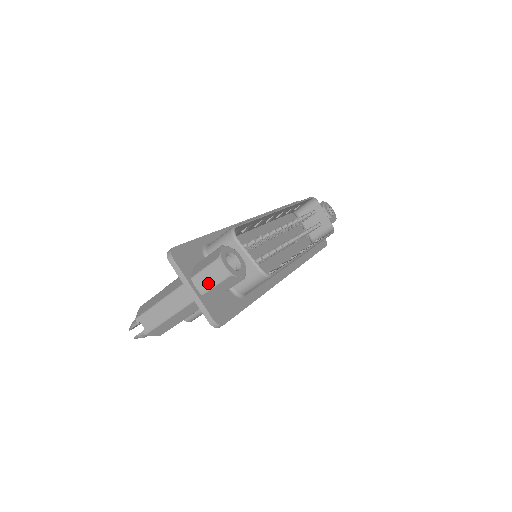
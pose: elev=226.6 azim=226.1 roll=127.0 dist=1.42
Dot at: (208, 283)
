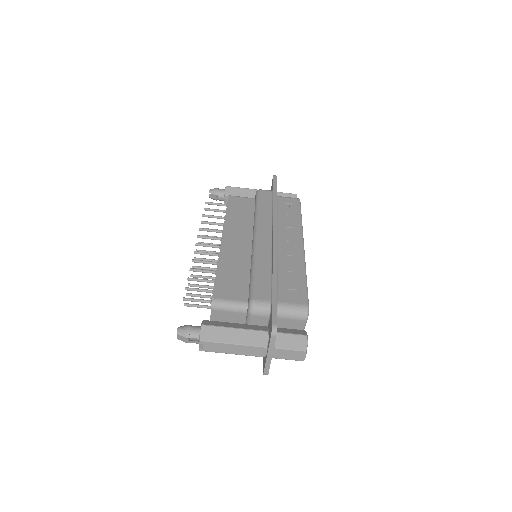
Dot at: (284, 356)
